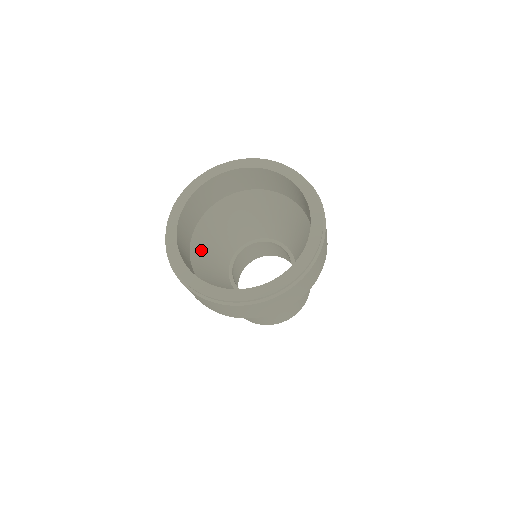
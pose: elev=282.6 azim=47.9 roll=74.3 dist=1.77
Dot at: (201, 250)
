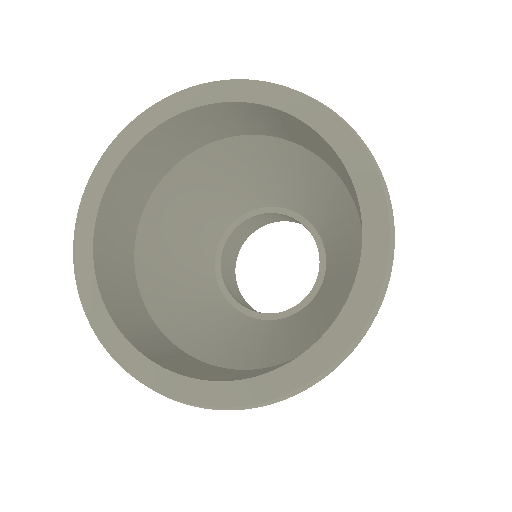
Dot at: (172, 208)
